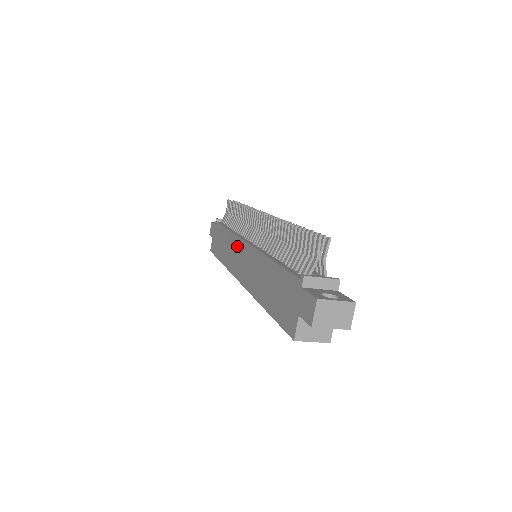
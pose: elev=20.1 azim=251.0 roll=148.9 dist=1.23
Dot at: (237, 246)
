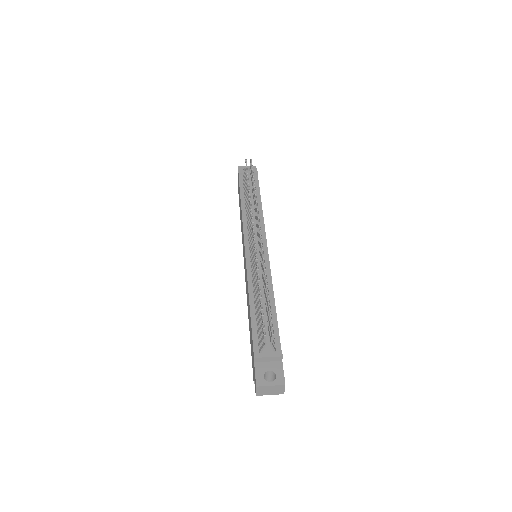
Dot at: (243, 240)
